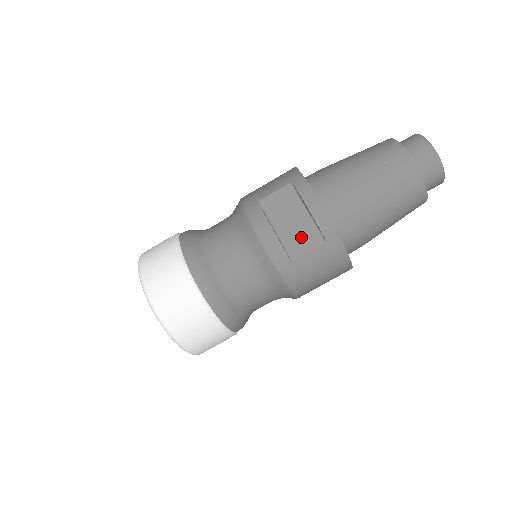
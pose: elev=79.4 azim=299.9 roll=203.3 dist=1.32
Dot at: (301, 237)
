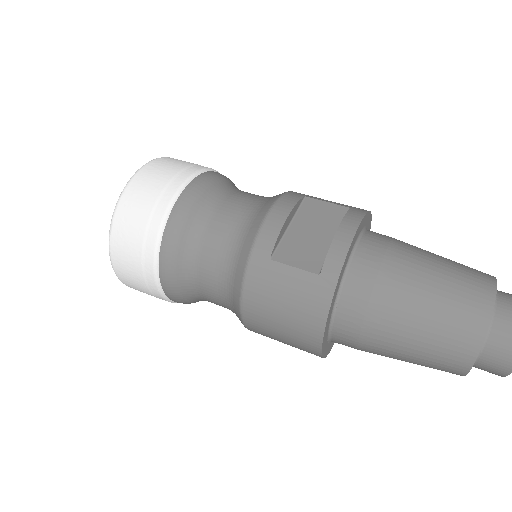
Dot at: (303, 251)
